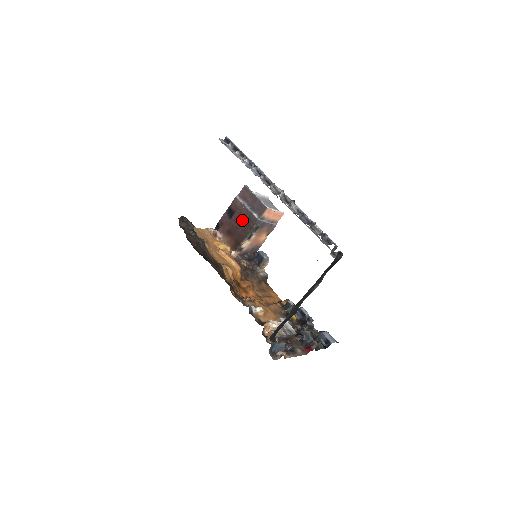
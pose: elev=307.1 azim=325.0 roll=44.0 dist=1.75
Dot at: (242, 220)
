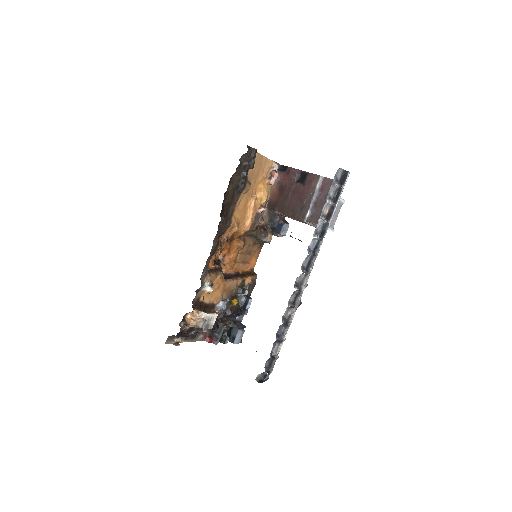
Dot at: (298, 199)
